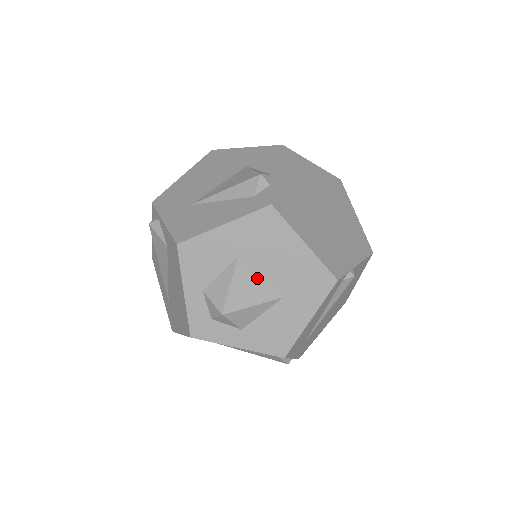
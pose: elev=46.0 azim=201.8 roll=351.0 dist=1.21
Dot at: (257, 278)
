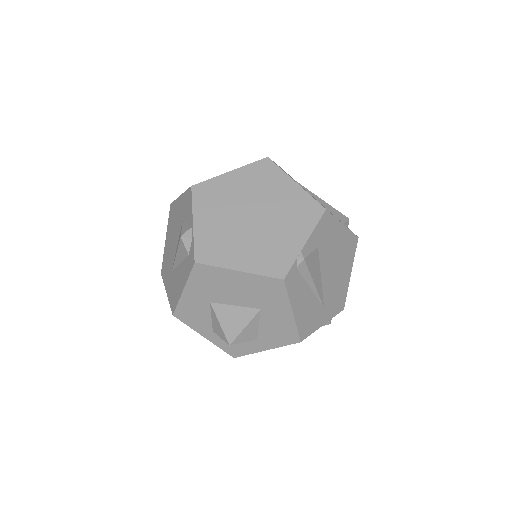
Dot at: (233, 308)
